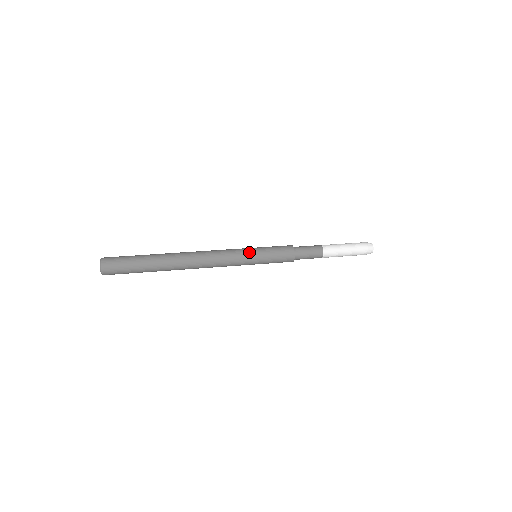
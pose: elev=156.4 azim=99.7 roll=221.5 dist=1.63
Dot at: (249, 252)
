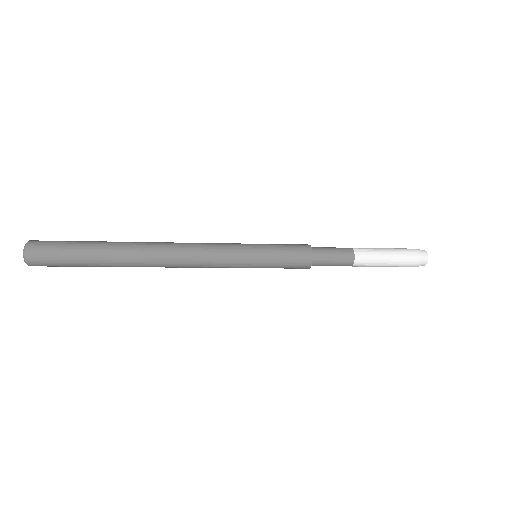
Dot at: (246, 251)
